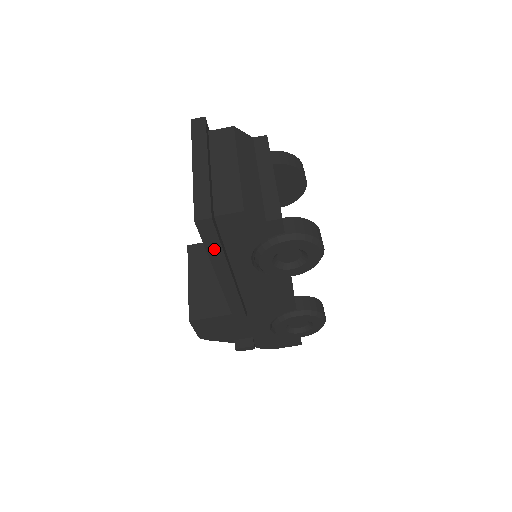
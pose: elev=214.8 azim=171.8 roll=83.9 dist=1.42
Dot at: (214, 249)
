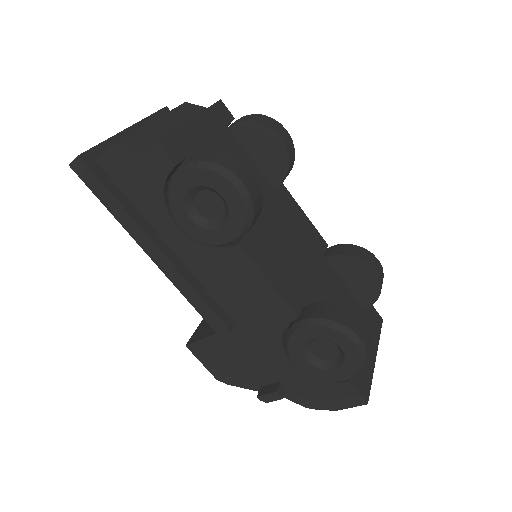
Dot at: (112, 205)
